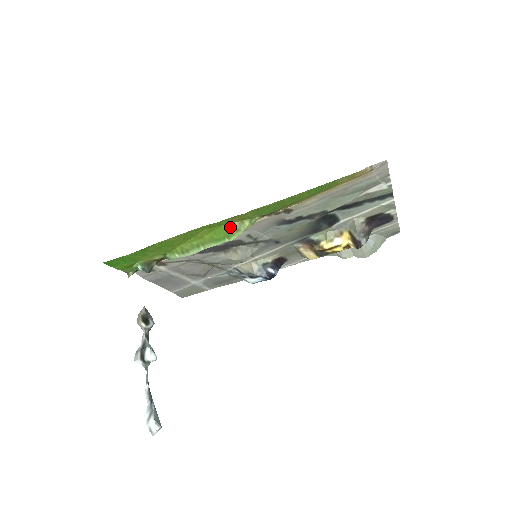
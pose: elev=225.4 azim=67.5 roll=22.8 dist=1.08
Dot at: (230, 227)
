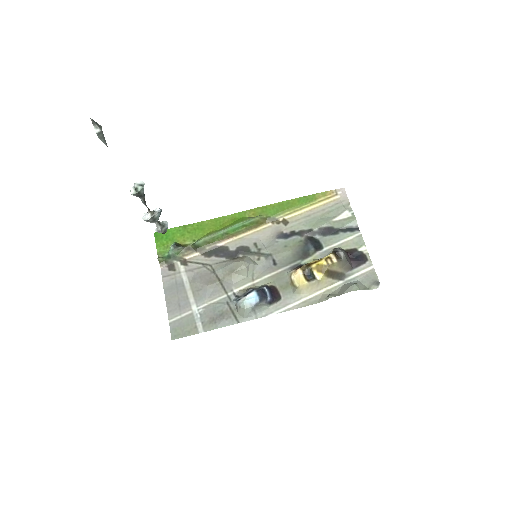
Dot at: (246, 218)
